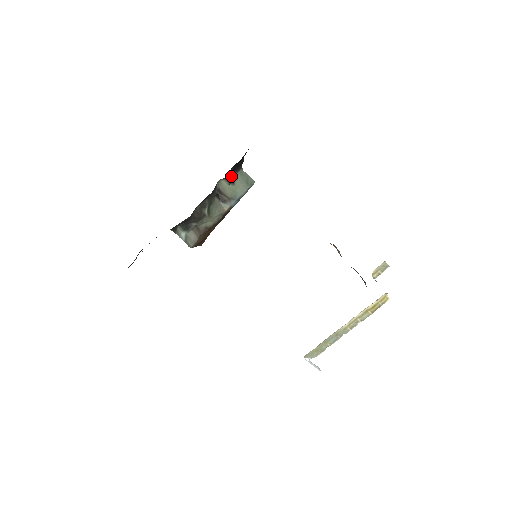
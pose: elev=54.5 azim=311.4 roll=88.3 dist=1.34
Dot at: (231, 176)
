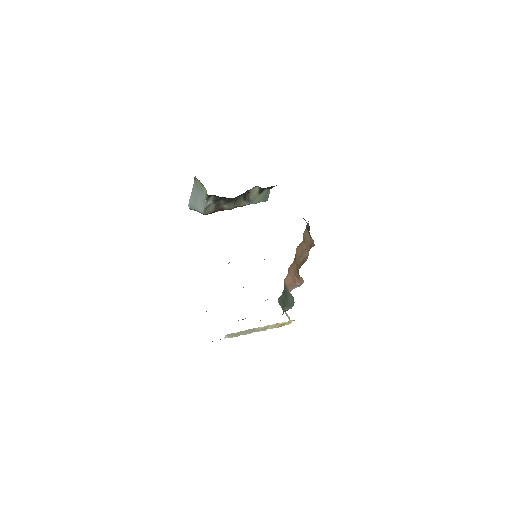
Dot at: (264, 189)
